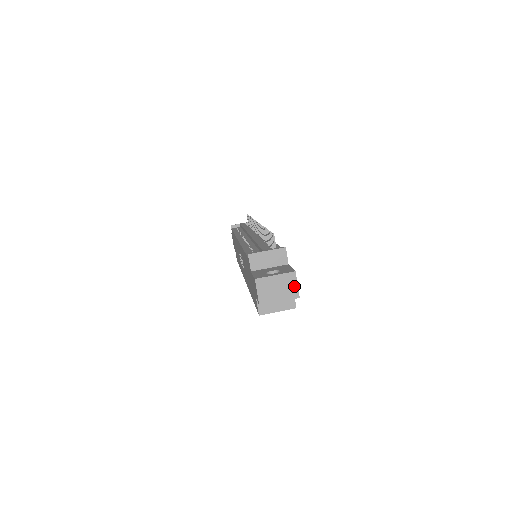
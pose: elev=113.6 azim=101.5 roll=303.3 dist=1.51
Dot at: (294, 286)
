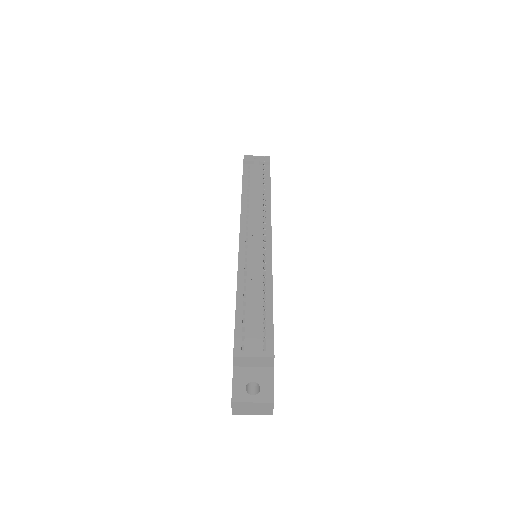
Dot at: (269, 409)
